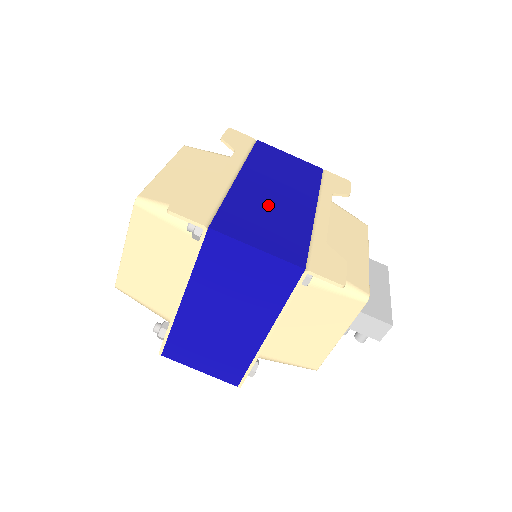
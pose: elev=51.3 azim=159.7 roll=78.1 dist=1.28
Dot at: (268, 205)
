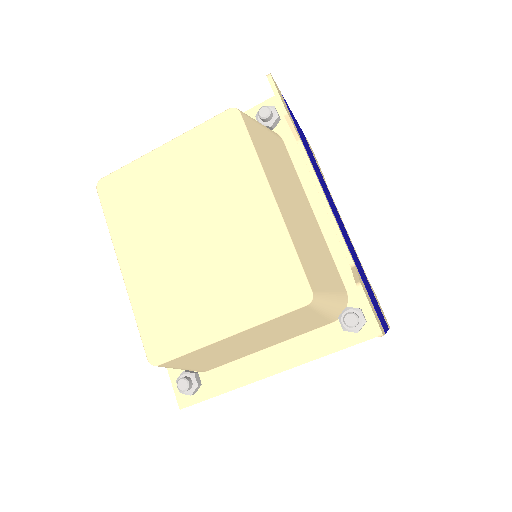
Dot at: occluded
